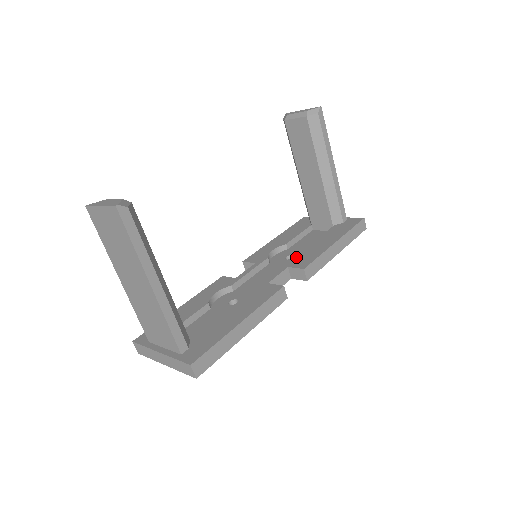
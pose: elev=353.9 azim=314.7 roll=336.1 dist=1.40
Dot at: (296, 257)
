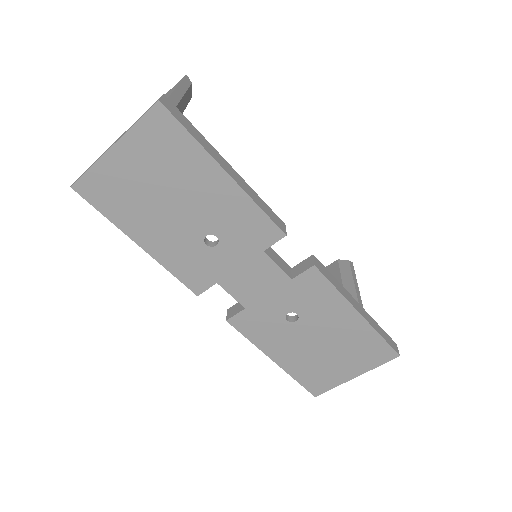
Dot at: occluded
